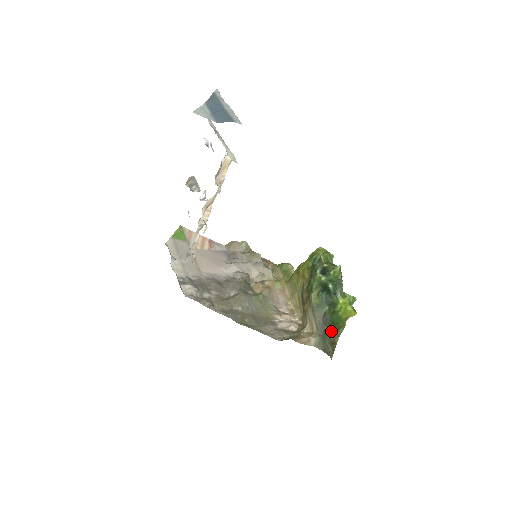
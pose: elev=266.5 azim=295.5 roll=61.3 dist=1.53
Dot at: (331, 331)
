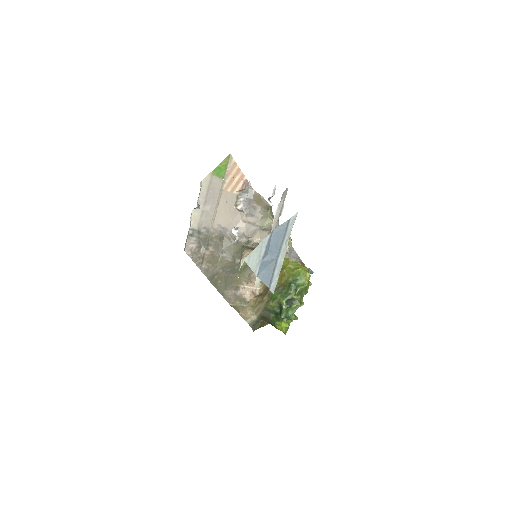
Dot at: (267, 321)
